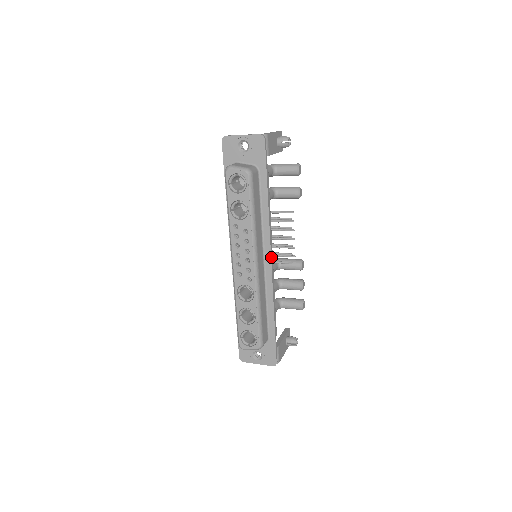
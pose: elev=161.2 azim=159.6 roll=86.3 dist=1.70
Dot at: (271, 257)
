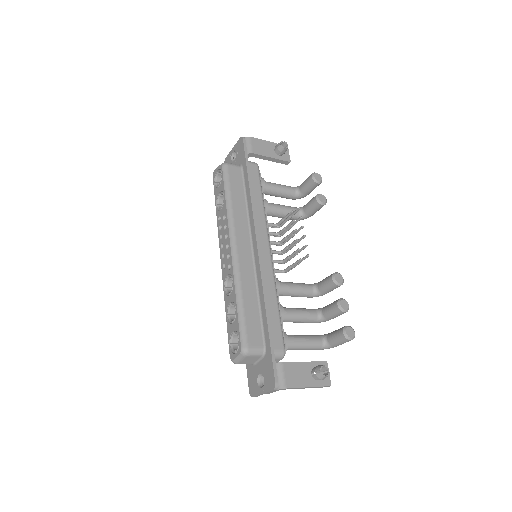
Dot at: (257, 243)
